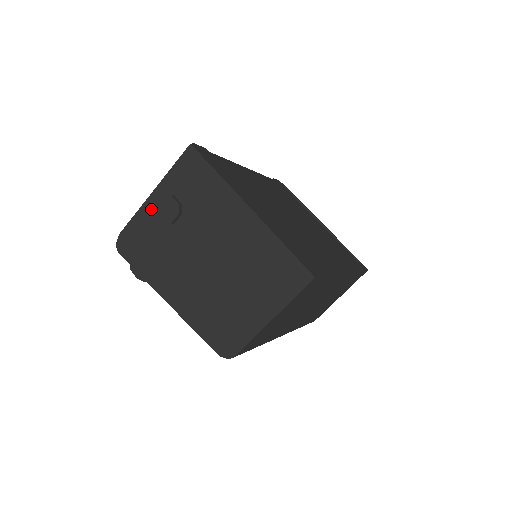
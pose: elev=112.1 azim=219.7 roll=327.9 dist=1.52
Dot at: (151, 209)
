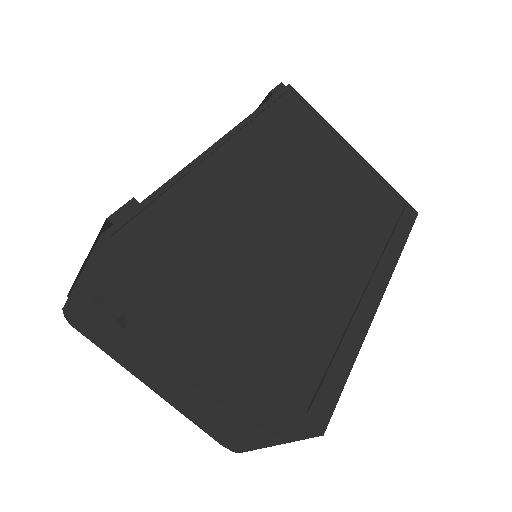
Dot at: (86, 297)
